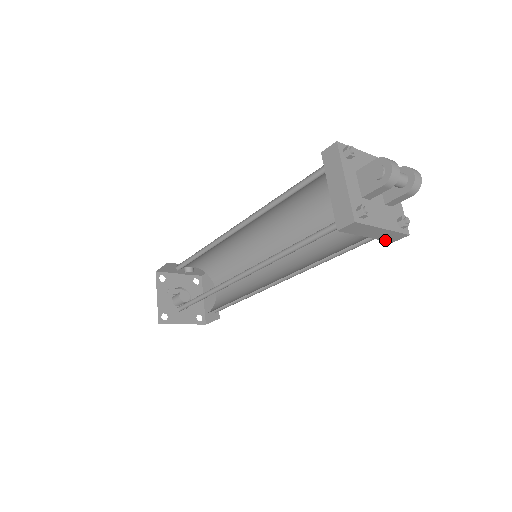
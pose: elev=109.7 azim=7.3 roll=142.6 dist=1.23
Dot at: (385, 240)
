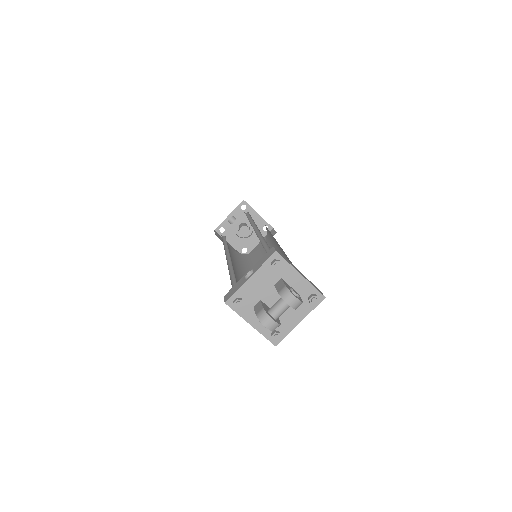
Dot at: occluded
